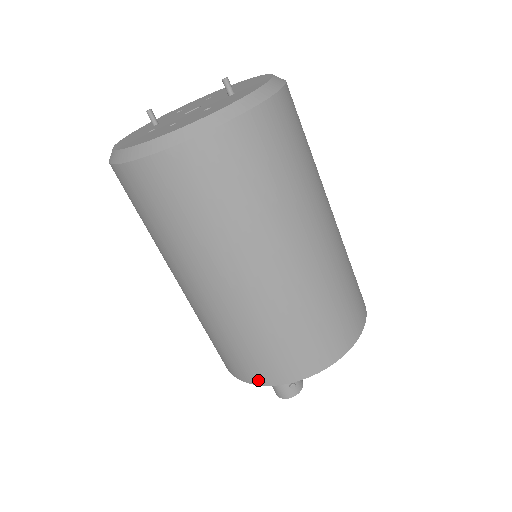
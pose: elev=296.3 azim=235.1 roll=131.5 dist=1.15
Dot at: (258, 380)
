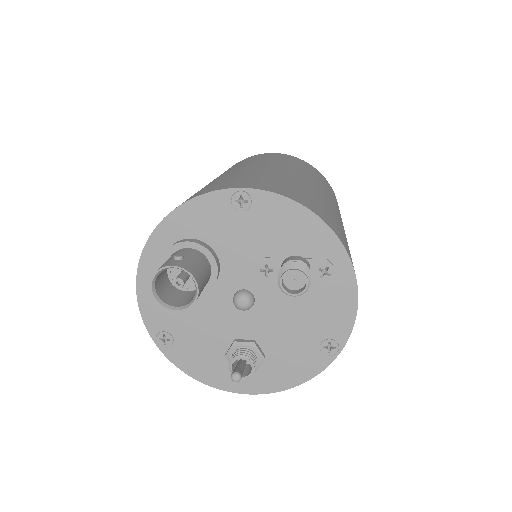
Dot at: occluded
